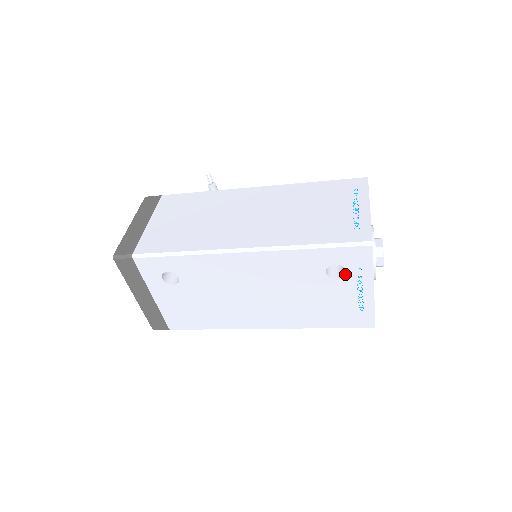
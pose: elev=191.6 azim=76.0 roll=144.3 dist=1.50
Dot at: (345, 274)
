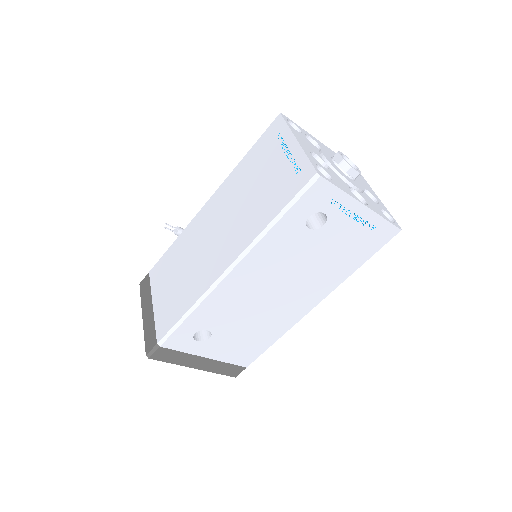
Dot at: (326, 216)
